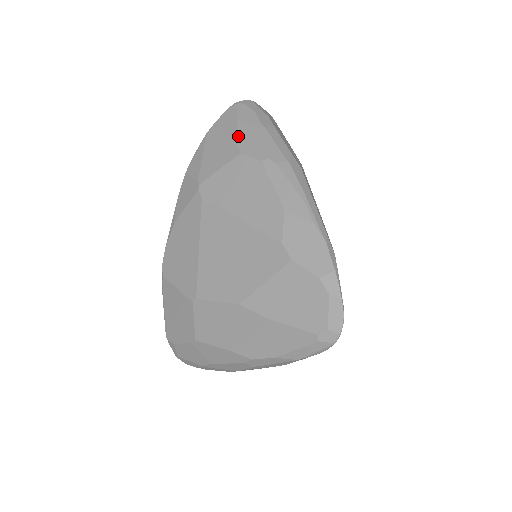
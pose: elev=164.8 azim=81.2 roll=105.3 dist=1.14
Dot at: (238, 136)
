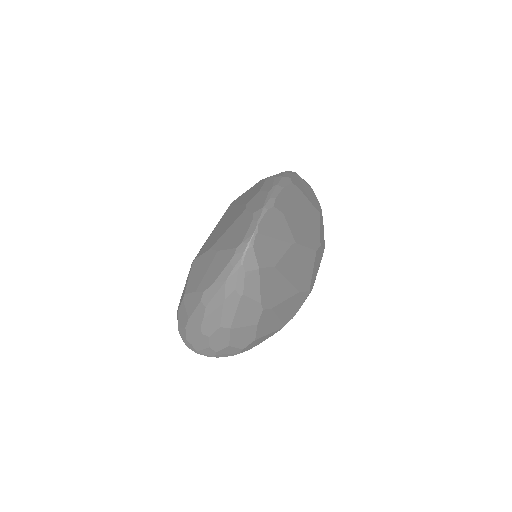
Dot at: occluded
